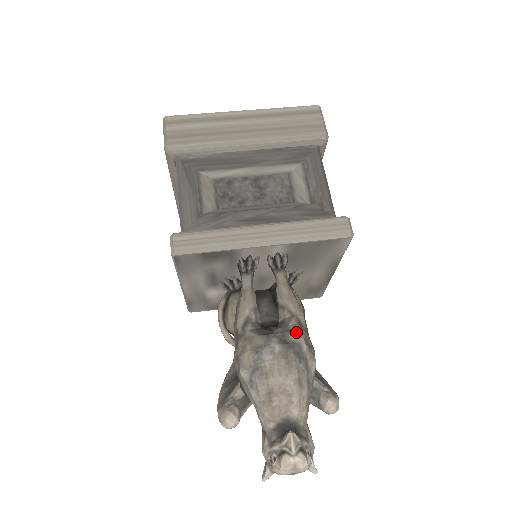
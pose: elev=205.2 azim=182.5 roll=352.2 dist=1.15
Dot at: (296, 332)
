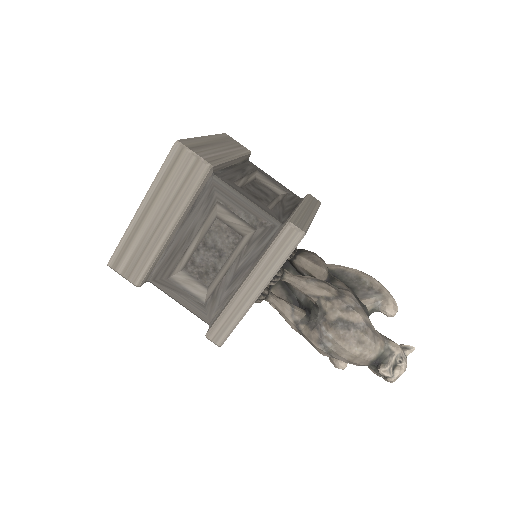
Dot at: (330, 310)
